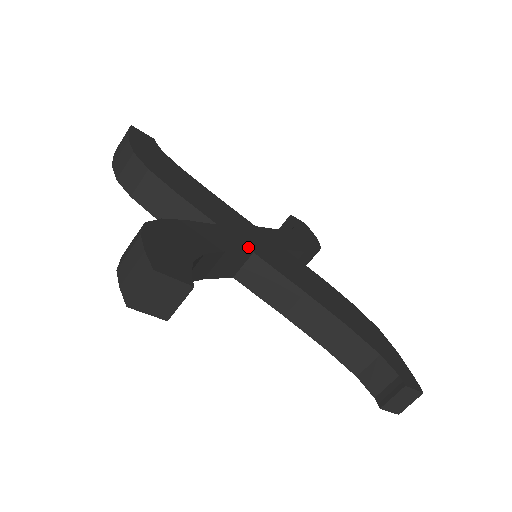
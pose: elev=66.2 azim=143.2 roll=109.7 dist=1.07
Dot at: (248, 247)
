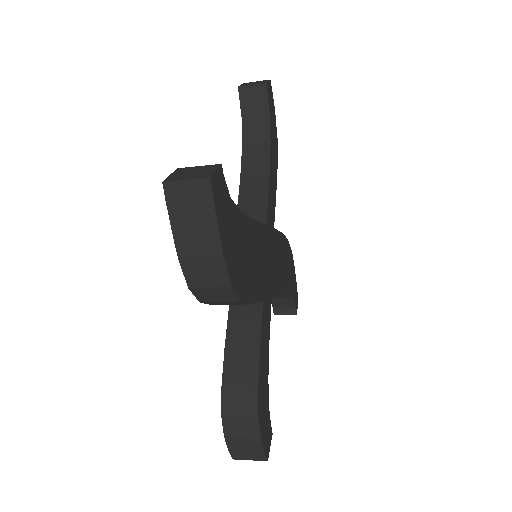
Dot at: (270, 296)
